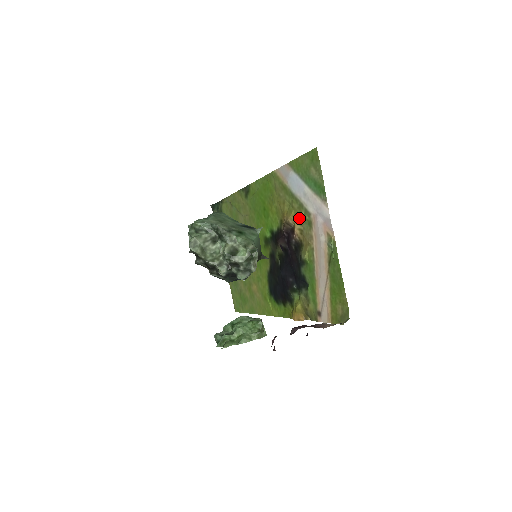
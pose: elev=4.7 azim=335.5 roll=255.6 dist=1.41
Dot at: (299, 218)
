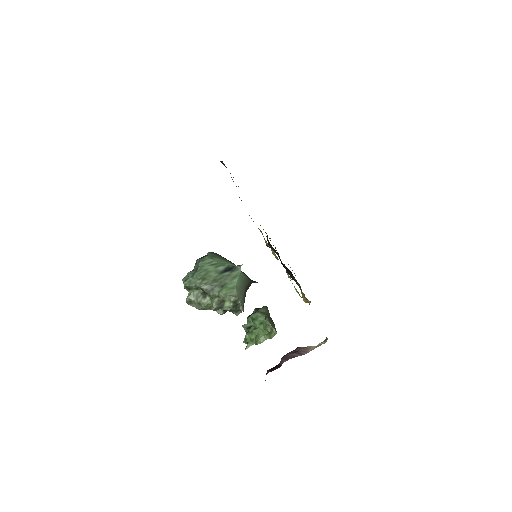
Dot at: occluded
